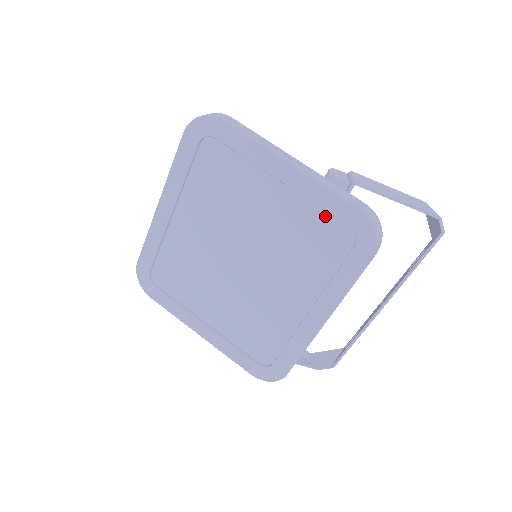
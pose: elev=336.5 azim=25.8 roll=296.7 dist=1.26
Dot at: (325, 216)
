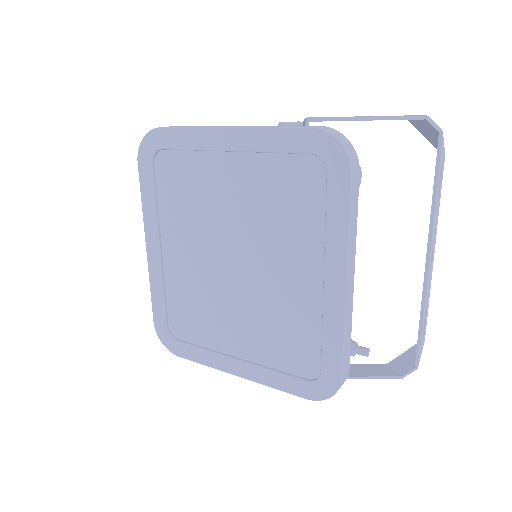
Dot at: (285, 160)
